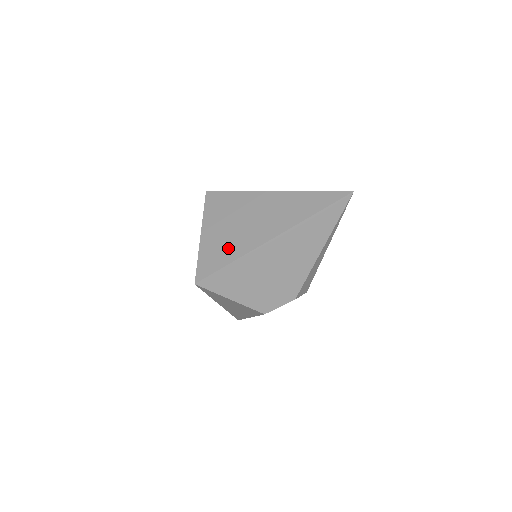
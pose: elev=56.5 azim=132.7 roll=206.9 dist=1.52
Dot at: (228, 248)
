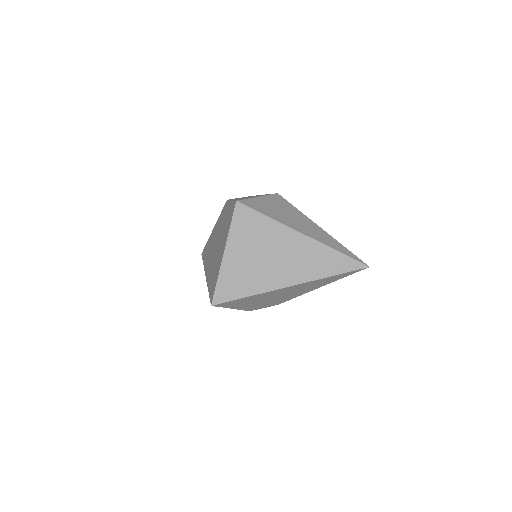
Dot at: (248, 280)
